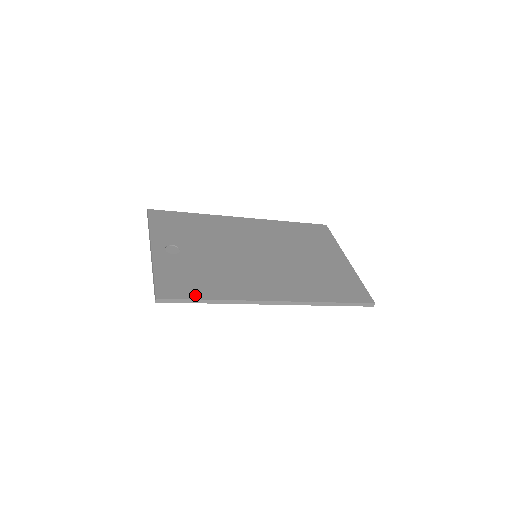
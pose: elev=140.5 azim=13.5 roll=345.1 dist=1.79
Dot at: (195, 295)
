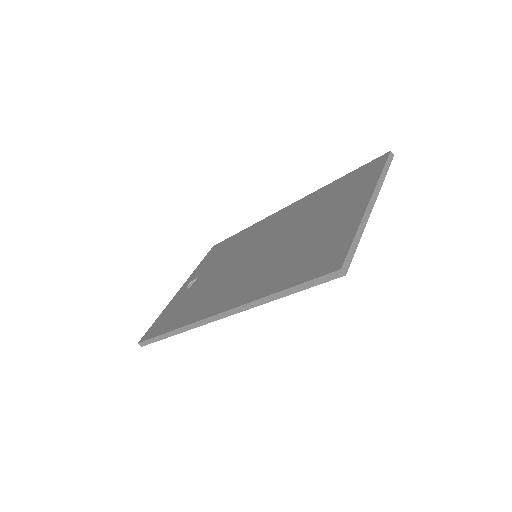
Dot at: (162, 331)
